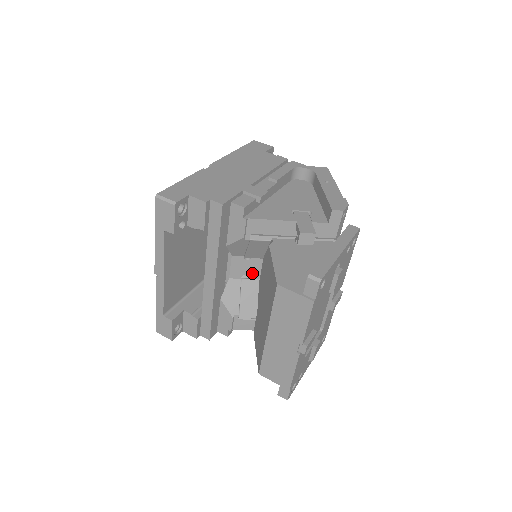
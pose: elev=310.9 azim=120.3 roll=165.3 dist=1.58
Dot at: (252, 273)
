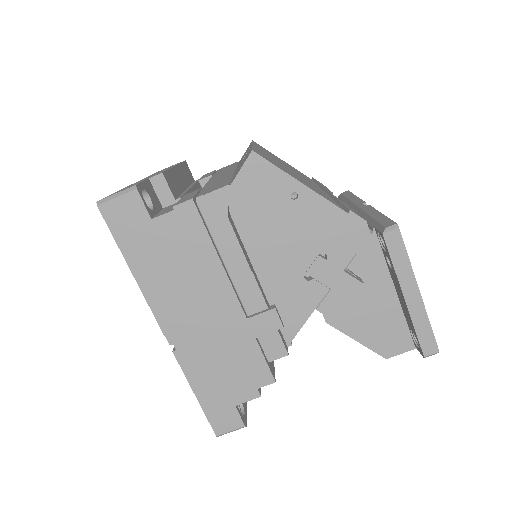
Dot at: occluded
